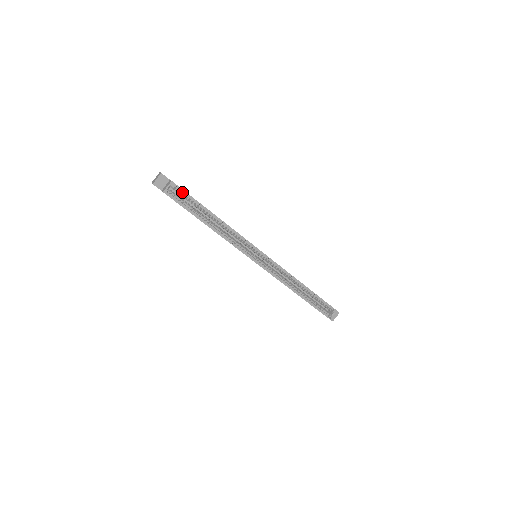
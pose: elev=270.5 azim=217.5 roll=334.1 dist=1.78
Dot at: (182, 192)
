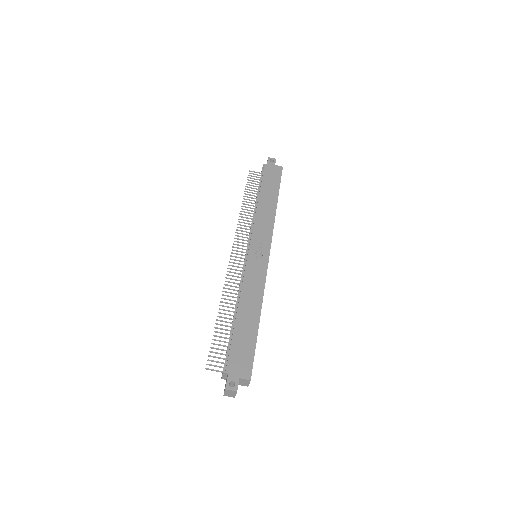
Dot at: (251, 363)
